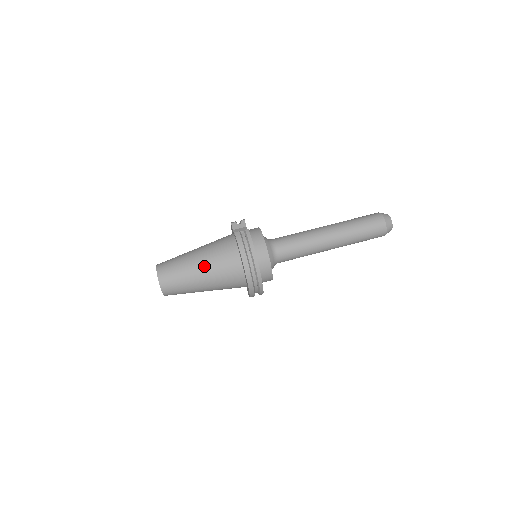
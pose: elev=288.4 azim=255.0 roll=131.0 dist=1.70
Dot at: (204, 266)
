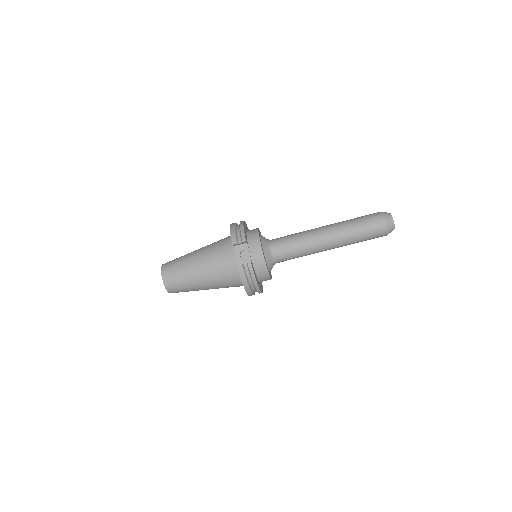
Dot at: (208, 284)
